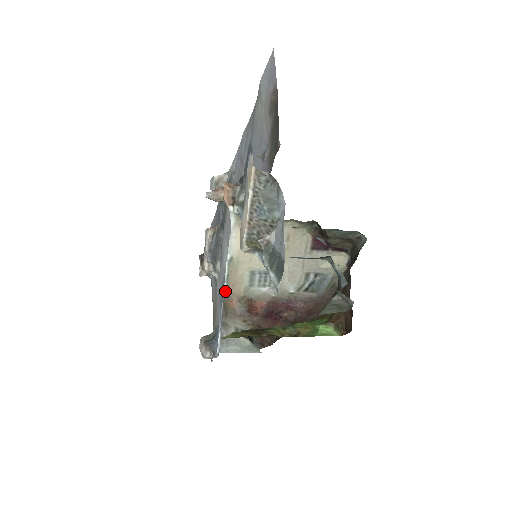
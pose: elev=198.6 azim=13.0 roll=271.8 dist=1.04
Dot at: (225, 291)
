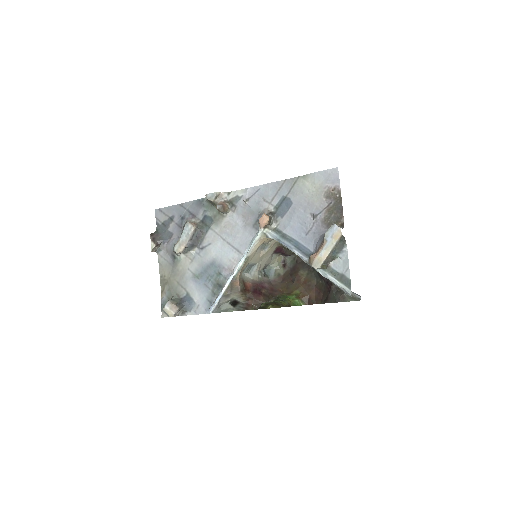
Dot at: (235, 276)
